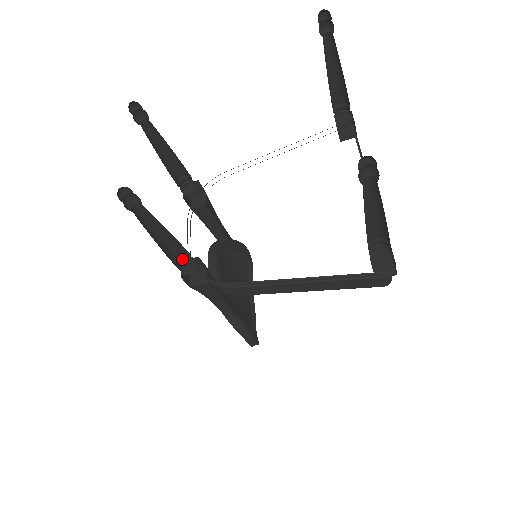
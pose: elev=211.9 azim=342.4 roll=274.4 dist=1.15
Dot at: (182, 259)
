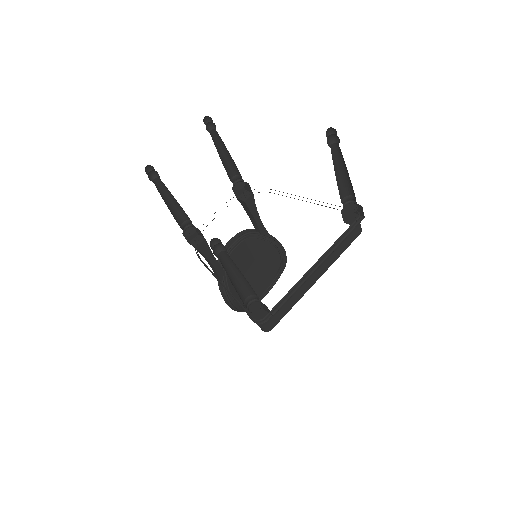
Dot at: (191, 224)
